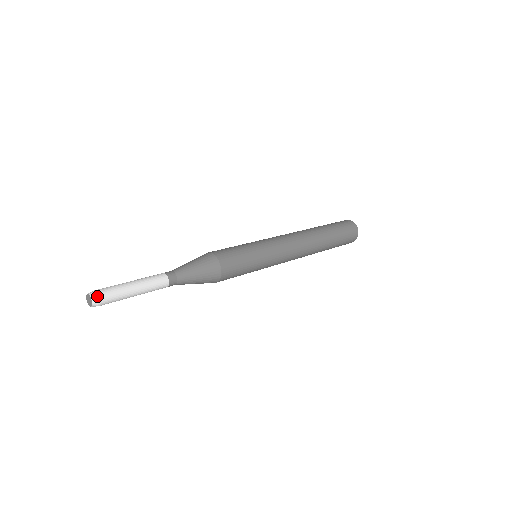
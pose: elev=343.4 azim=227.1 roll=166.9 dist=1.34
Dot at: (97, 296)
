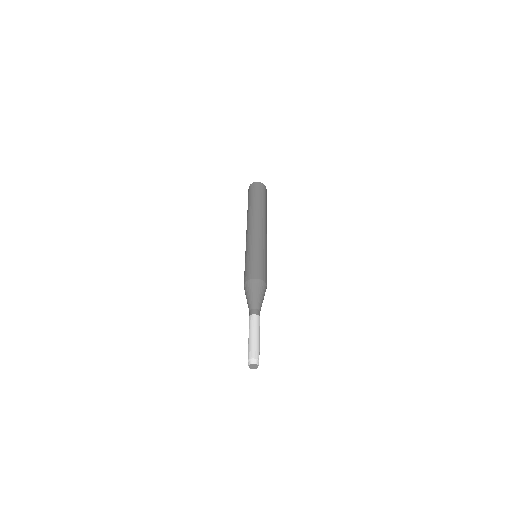
Dot at: occluded
